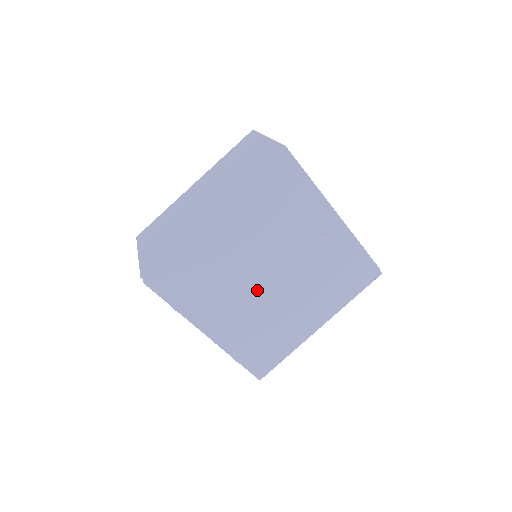
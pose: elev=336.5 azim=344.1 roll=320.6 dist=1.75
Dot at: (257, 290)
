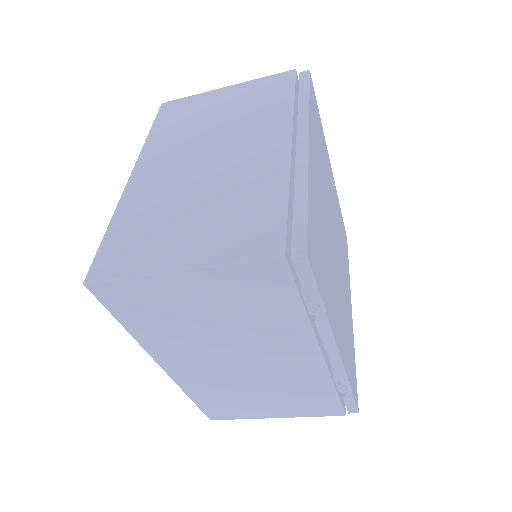
Dot at: (335, 263)
